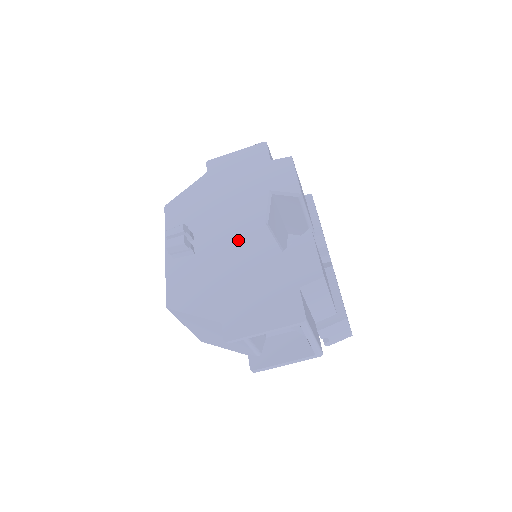
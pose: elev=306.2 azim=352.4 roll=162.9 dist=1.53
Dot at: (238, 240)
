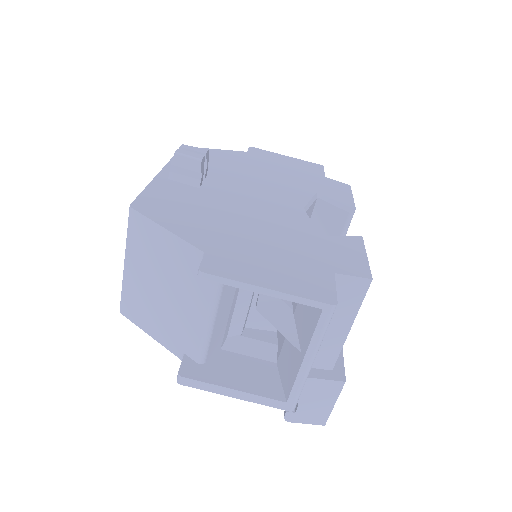
Dot at: (263, 204)
